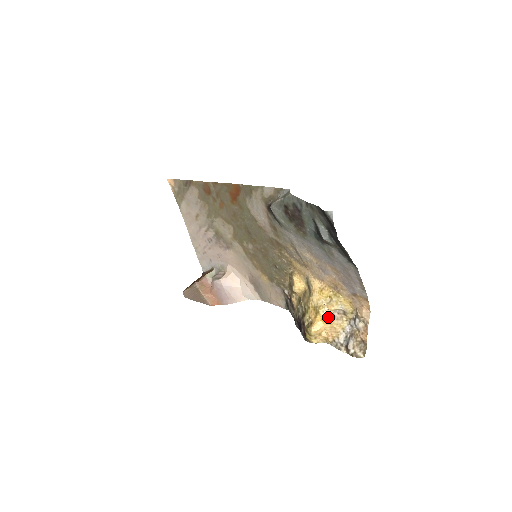
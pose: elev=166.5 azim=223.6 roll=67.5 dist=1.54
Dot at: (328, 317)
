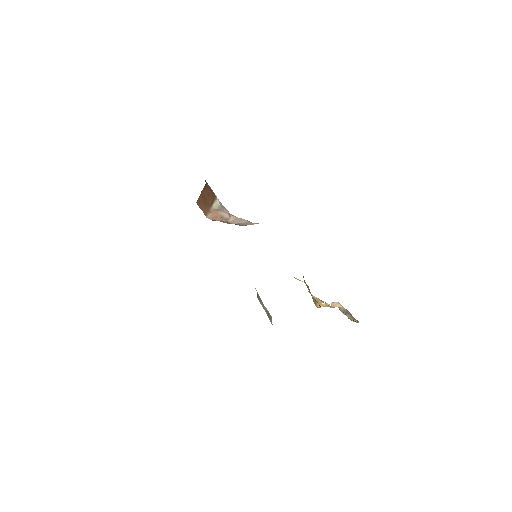
Dot at: occluded
